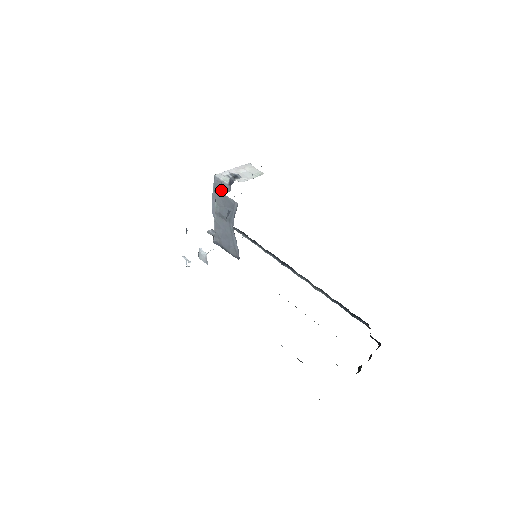
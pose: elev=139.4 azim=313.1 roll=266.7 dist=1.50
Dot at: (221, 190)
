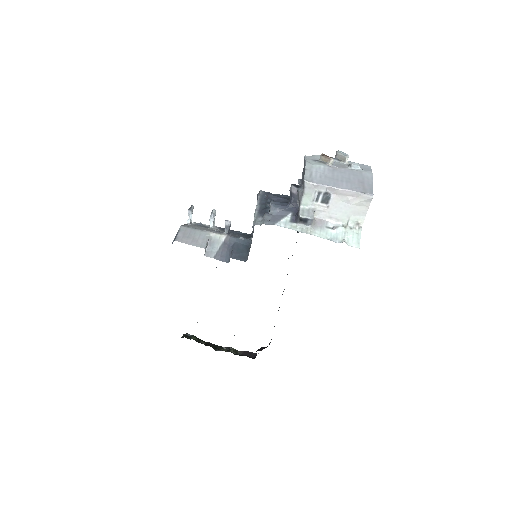
Dot at: (294, 195)
